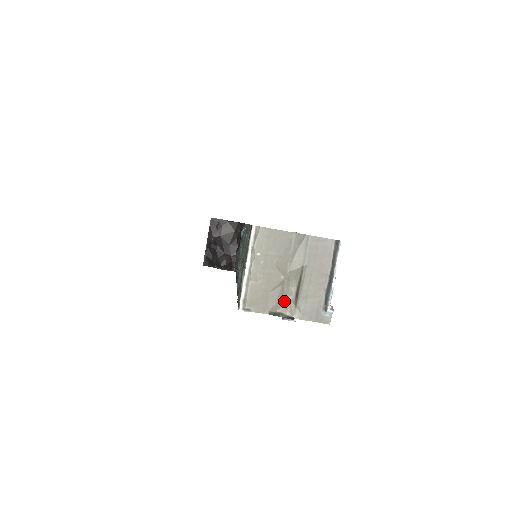
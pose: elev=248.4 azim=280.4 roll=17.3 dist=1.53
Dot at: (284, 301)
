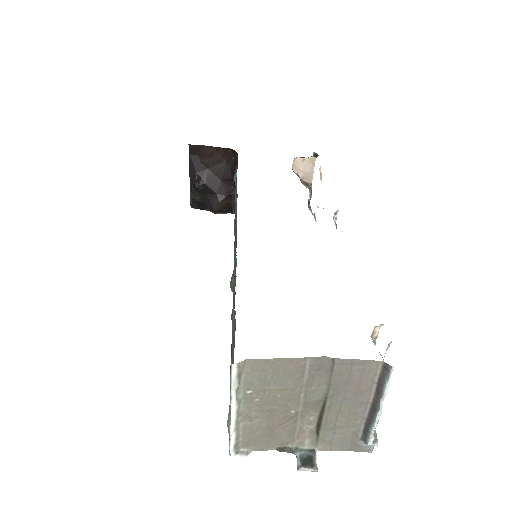
Dot at: (299, 433)
